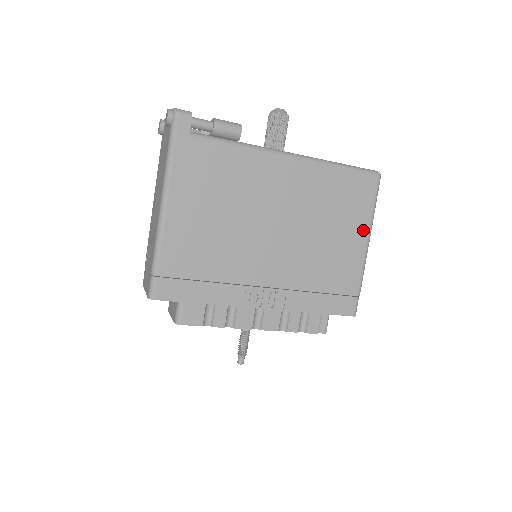
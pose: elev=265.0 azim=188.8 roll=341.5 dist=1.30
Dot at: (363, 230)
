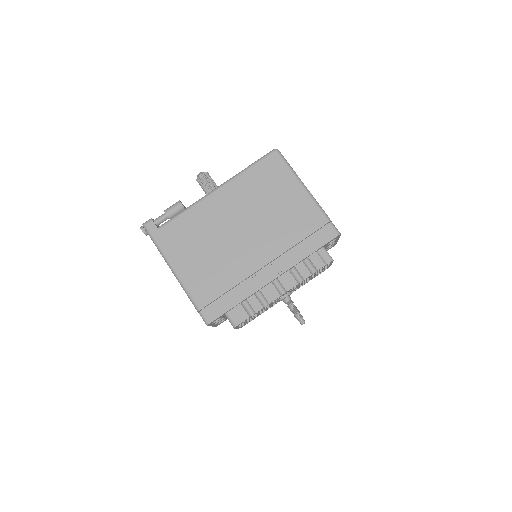
Dot at: (295, 185)
